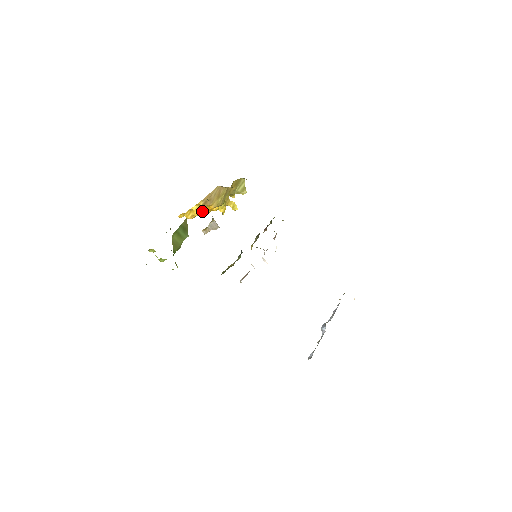
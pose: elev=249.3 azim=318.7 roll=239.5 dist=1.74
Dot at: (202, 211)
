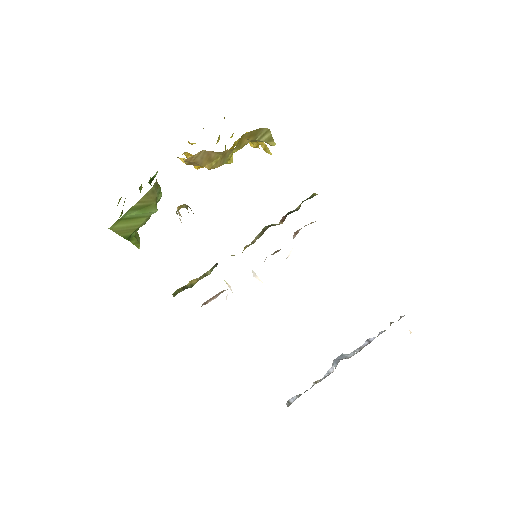
Dot at: (194, 166)
